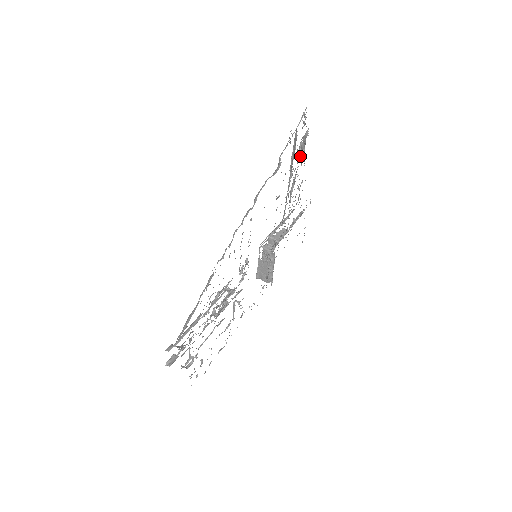
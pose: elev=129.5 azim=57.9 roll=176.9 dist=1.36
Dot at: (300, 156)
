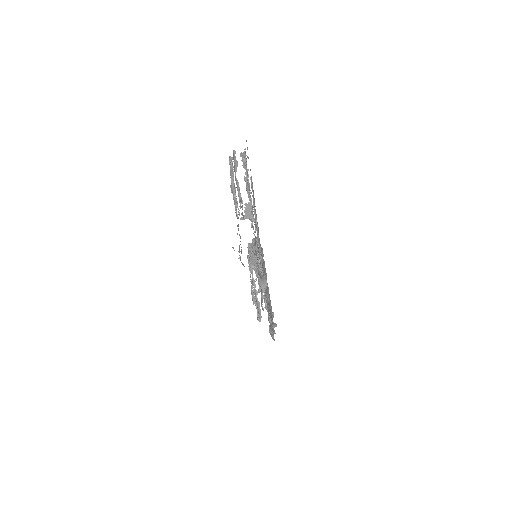
Dot at: occluded
